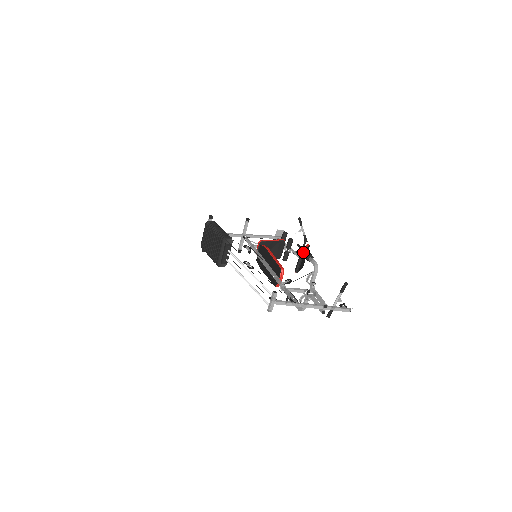
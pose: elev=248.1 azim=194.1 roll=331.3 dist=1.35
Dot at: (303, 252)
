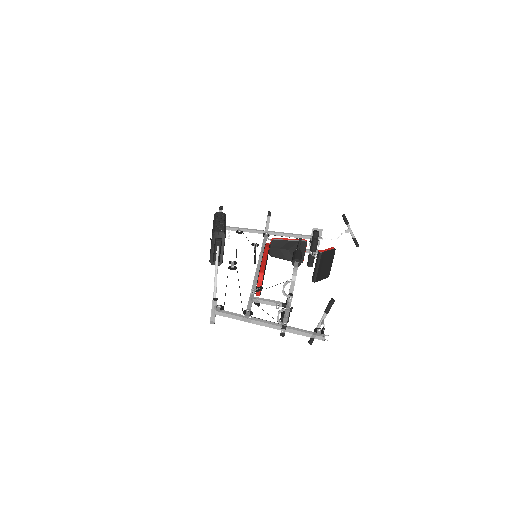
Dot at: (293, 254)
